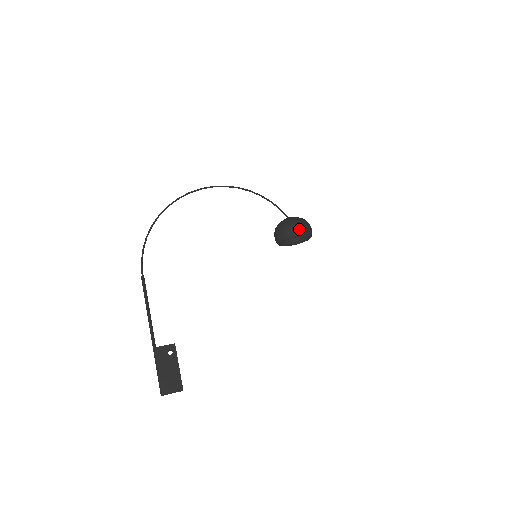
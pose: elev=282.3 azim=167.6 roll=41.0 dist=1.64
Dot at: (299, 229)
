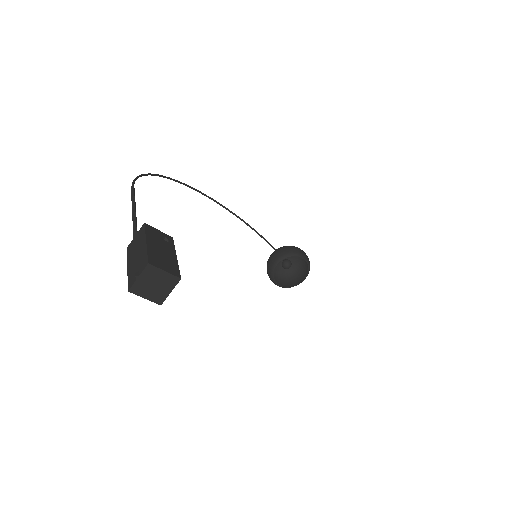
Dot at: (303, 252)
